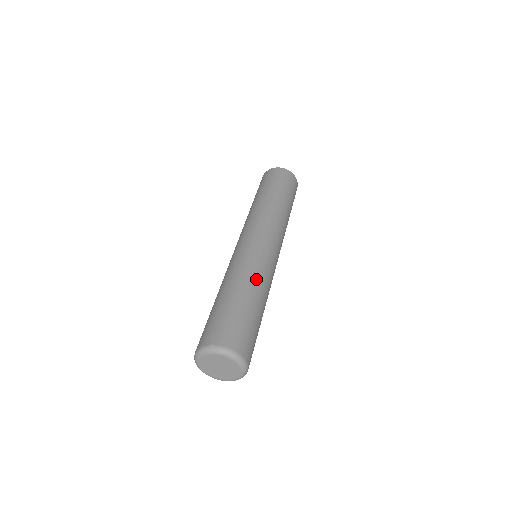
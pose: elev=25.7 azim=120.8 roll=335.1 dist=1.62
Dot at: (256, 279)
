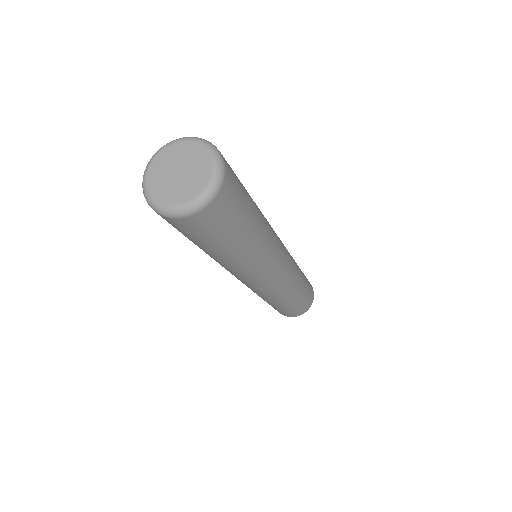
Dot at: occluded
